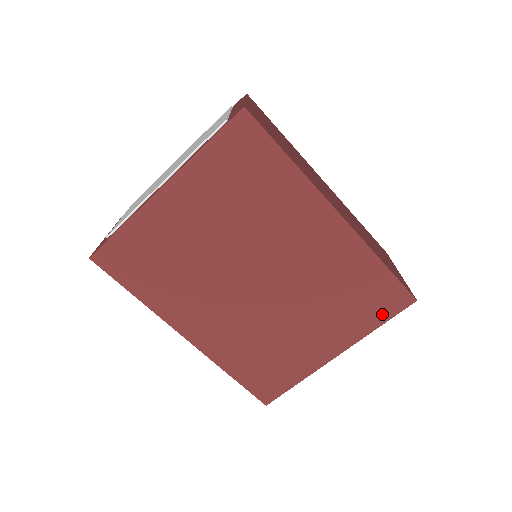
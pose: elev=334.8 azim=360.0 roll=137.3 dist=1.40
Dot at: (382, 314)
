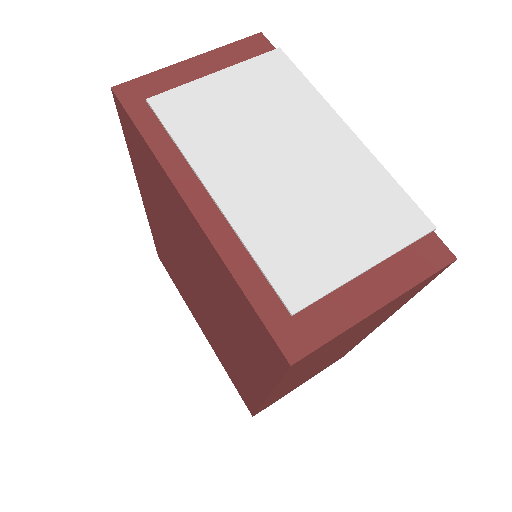
Dot at: (235, 384)
